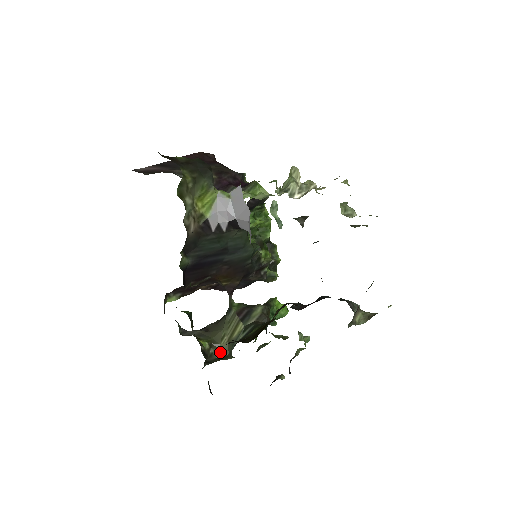
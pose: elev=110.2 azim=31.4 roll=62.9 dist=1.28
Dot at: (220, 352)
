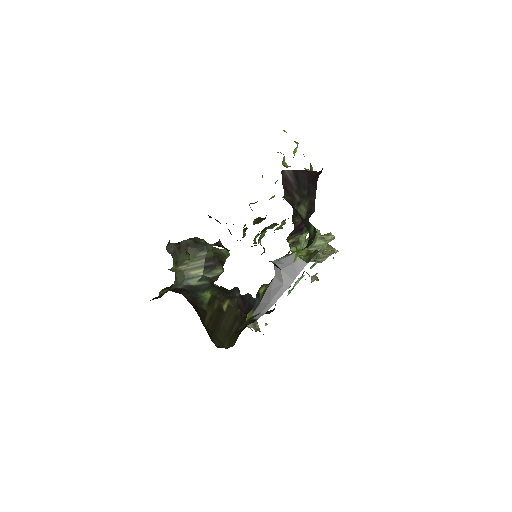
Dot at: (173, 269)
